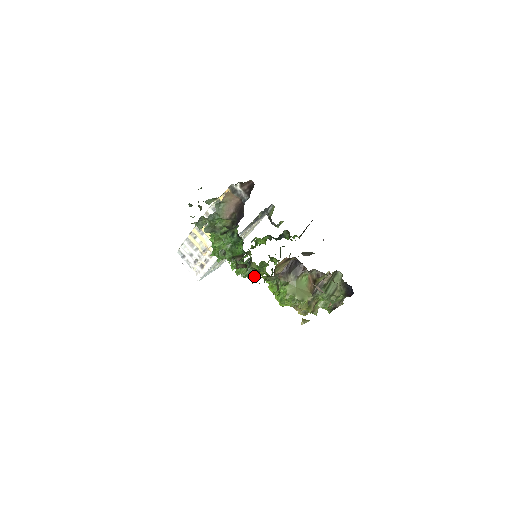
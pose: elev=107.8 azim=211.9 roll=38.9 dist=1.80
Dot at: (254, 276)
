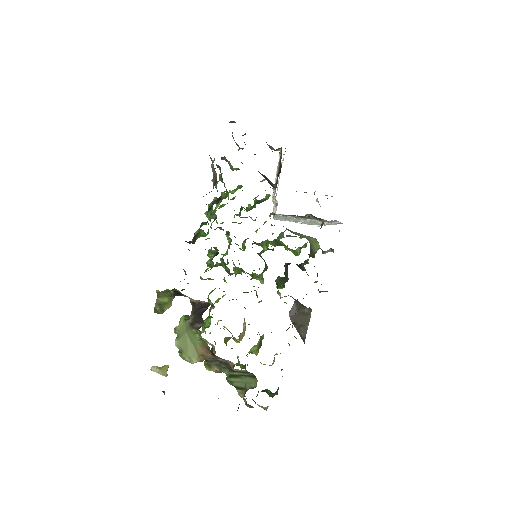
Dot at: occluded
